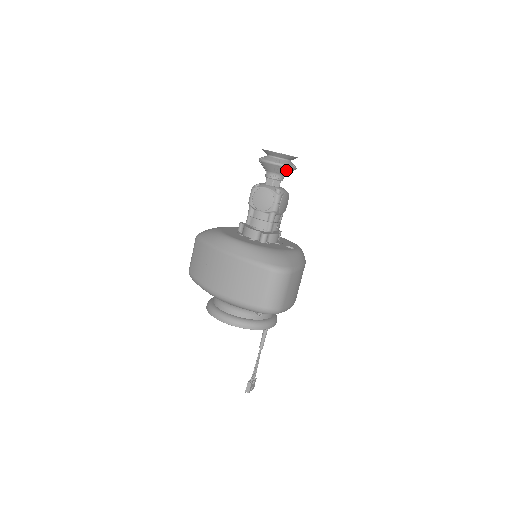
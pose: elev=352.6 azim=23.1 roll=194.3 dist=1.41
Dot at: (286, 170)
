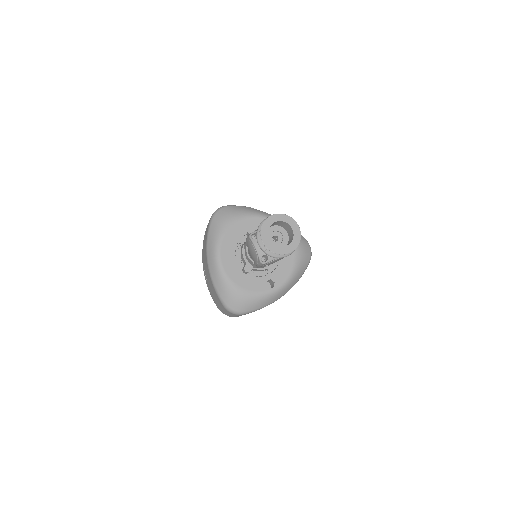
Dot at: (274, 254)
